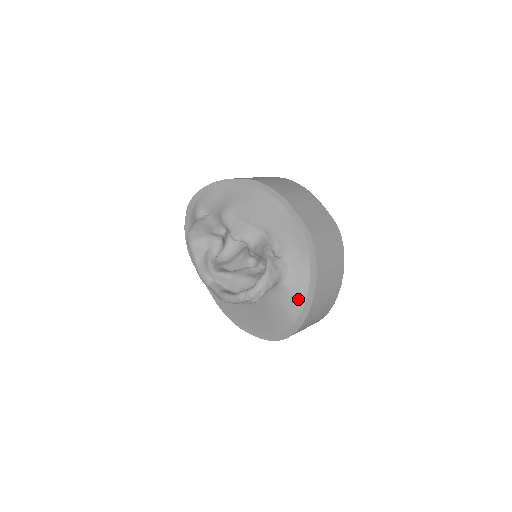
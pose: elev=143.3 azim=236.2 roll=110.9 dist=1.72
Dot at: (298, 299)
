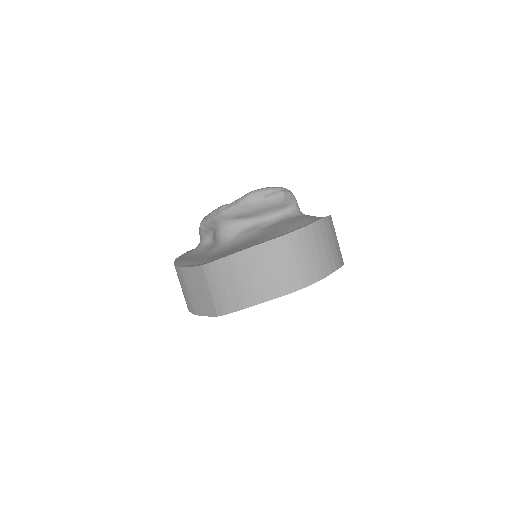
Dot at: occluded
